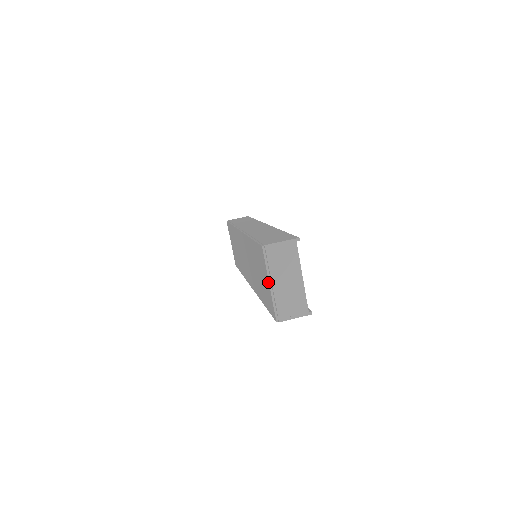
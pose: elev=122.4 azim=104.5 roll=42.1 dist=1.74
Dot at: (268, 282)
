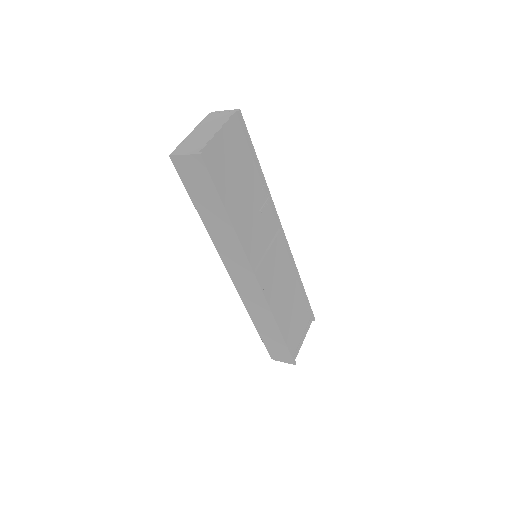
Dot at: occluded
